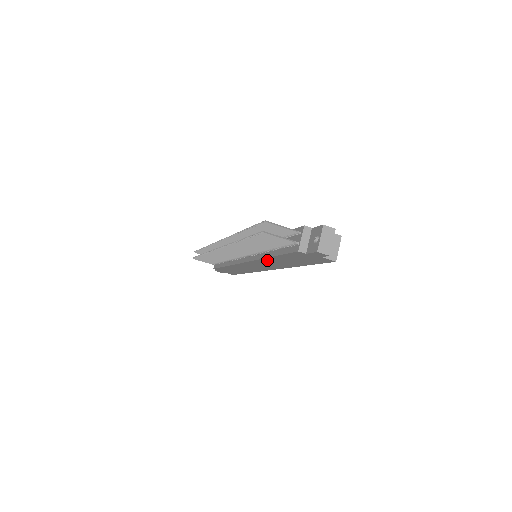
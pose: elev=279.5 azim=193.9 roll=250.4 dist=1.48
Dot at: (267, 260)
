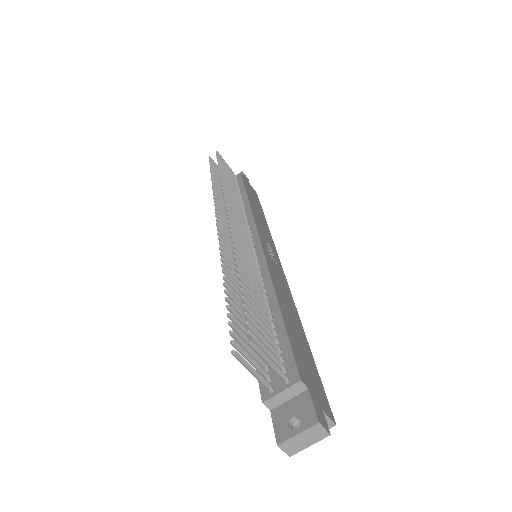
Dot at: occluded
